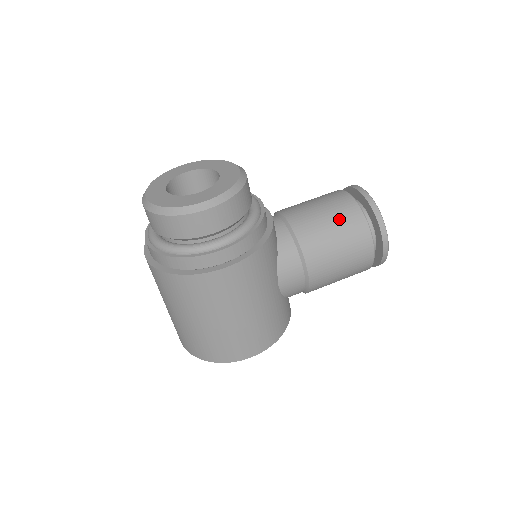
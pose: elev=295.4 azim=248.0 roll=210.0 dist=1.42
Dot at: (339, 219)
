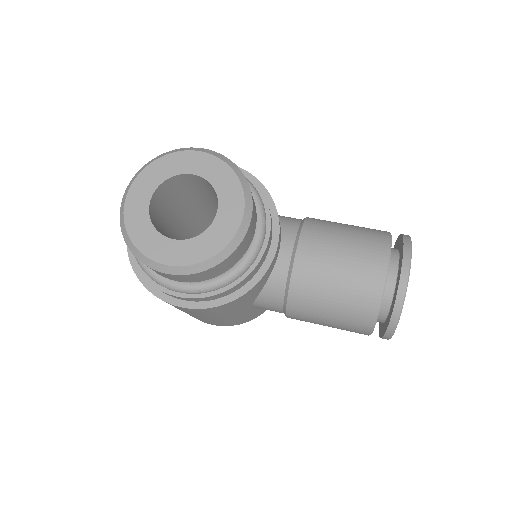
Dot at: (347, 298)
